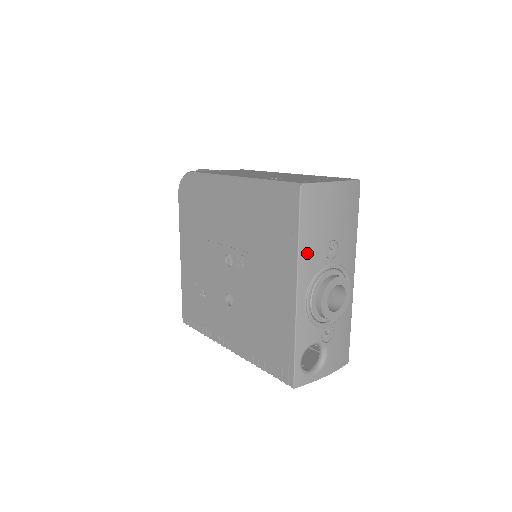
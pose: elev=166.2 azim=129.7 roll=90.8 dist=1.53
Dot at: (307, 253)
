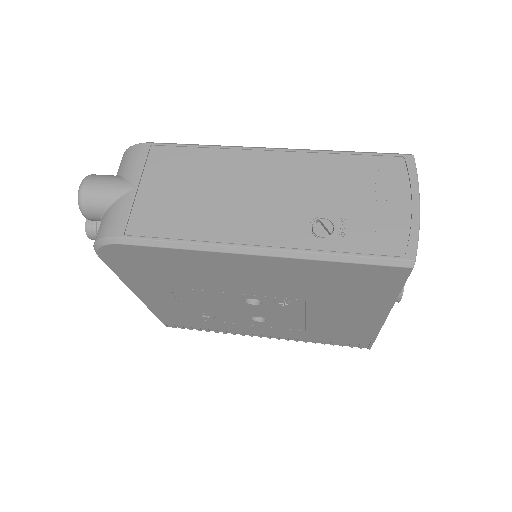
Dot at: occluded
